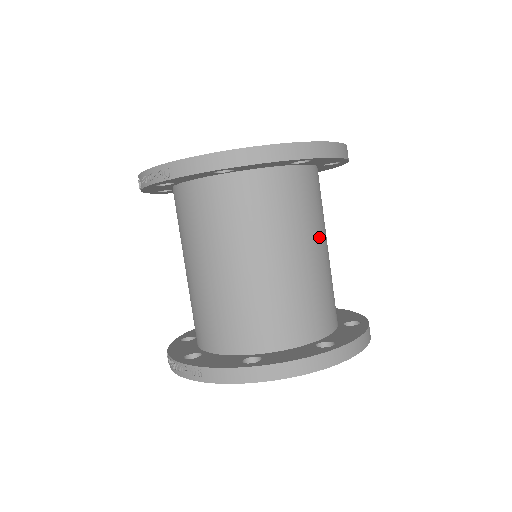
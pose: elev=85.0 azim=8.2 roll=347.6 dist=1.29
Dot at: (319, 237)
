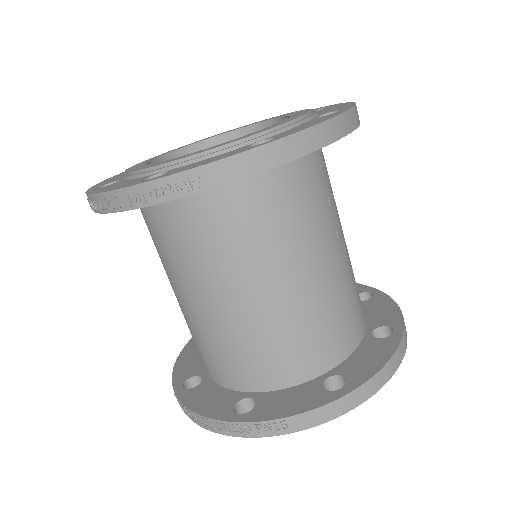
Dot at: occluded
